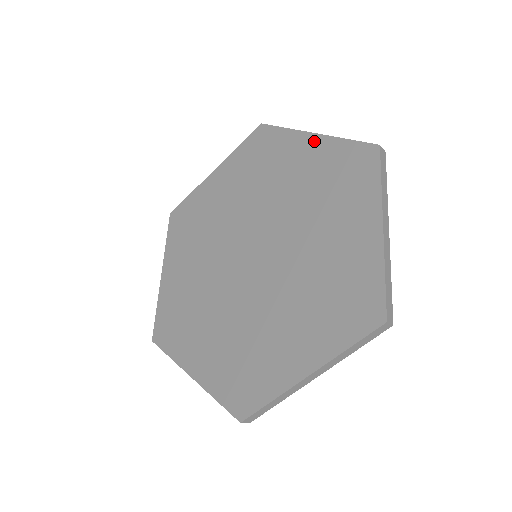
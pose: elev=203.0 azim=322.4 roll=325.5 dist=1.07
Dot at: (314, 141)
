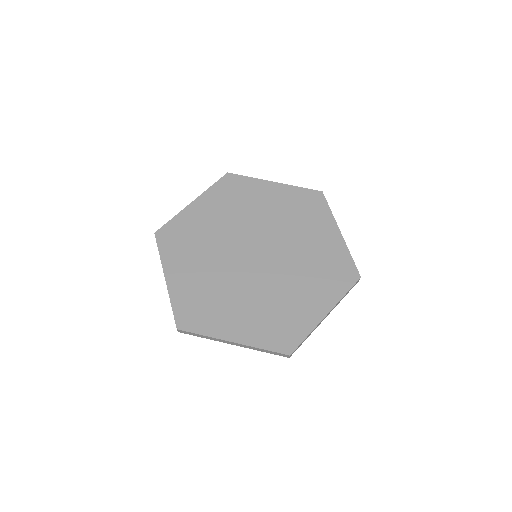
Dot at: (277, 187)
